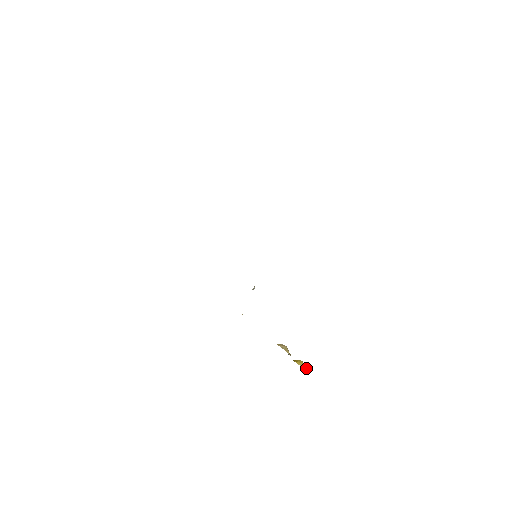
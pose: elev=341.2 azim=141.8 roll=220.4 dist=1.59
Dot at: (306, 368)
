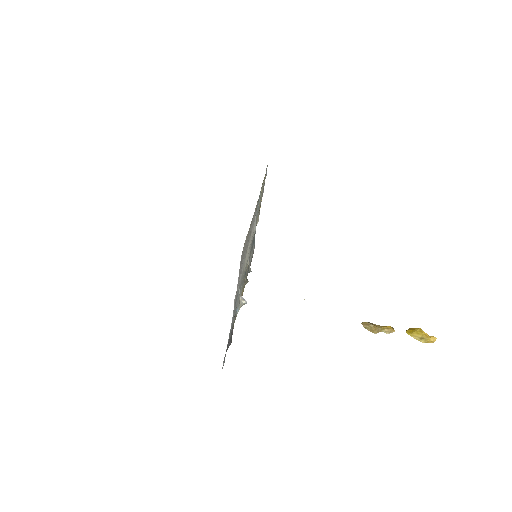
Dot at: (427, 340)
